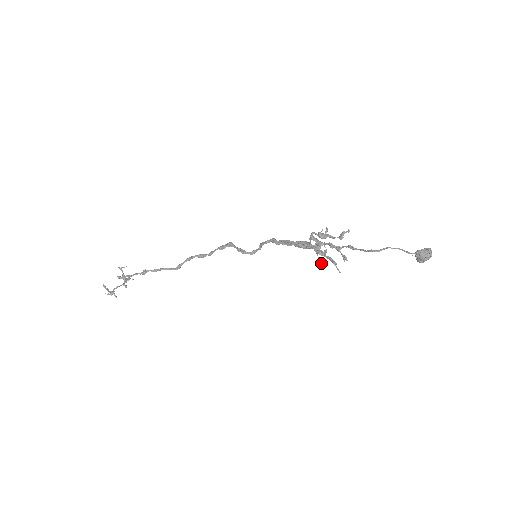
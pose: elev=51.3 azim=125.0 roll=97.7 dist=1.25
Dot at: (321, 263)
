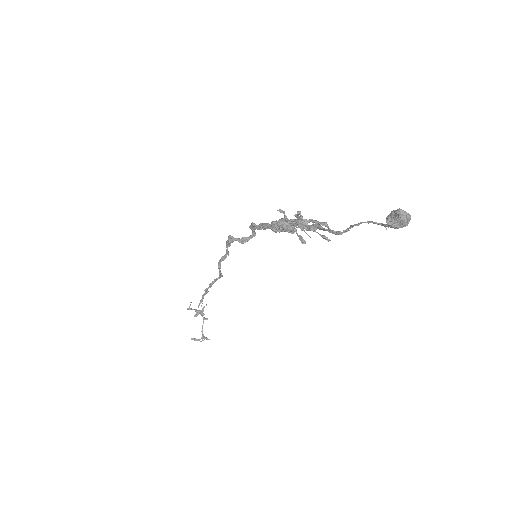
Dot at: occluded
